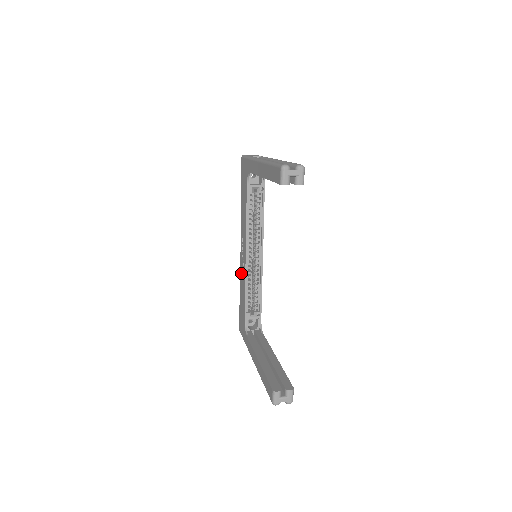
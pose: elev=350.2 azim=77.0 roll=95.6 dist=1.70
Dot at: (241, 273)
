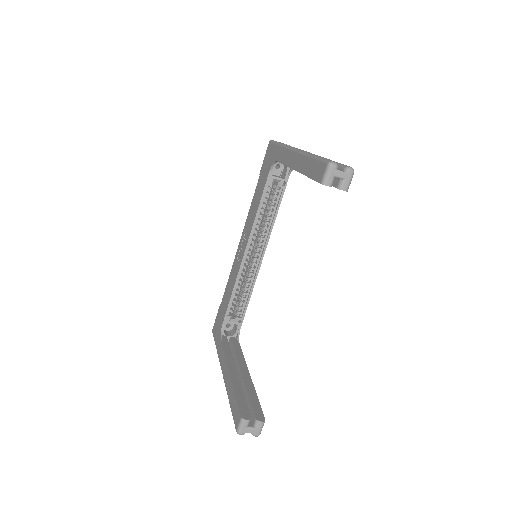
Dot at: (233, 270)
